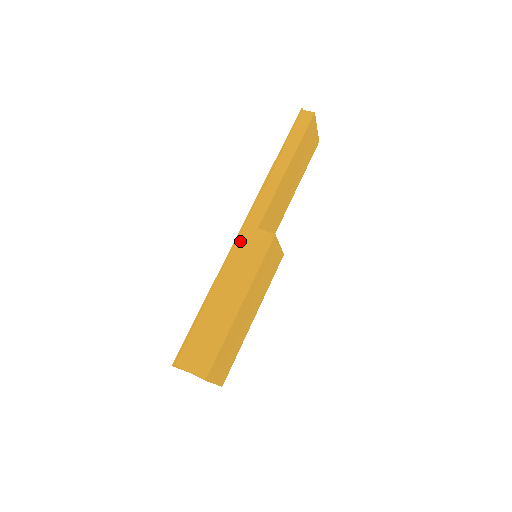
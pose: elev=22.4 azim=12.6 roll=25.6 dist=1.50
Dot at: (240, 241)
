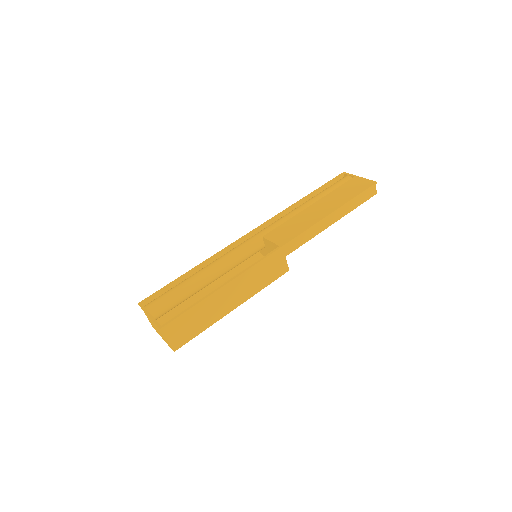
Dot at: (270, 258)
